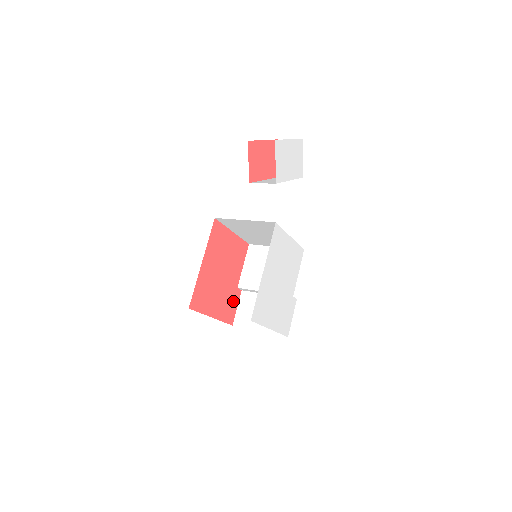
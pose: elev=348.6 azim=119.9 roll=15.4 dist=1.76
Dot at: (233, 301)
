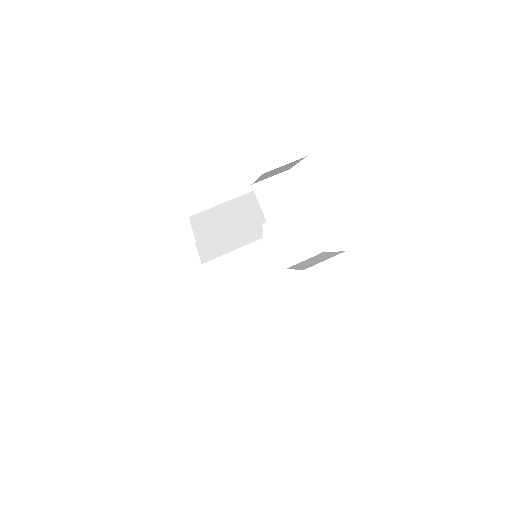
Dot at: occluded
